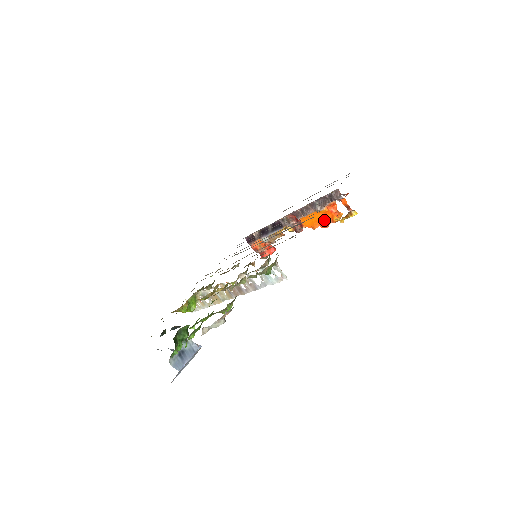
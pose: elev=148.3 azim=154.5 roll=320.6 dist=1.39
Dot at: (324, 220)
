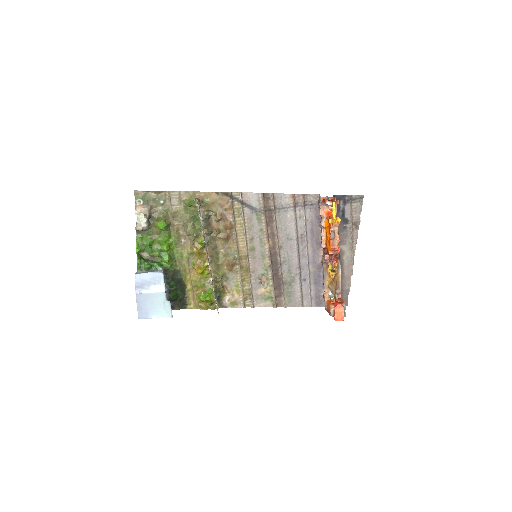
Dot at: occluded
